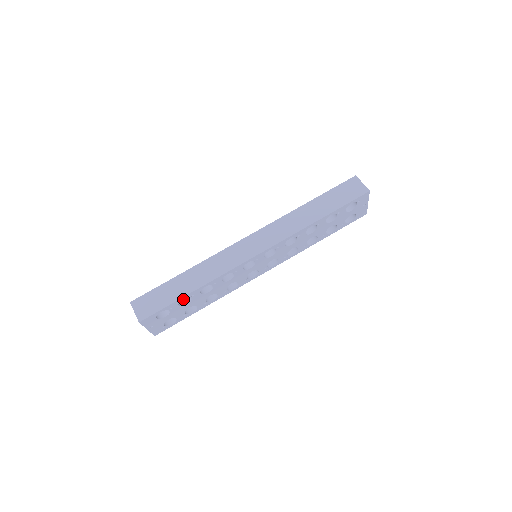
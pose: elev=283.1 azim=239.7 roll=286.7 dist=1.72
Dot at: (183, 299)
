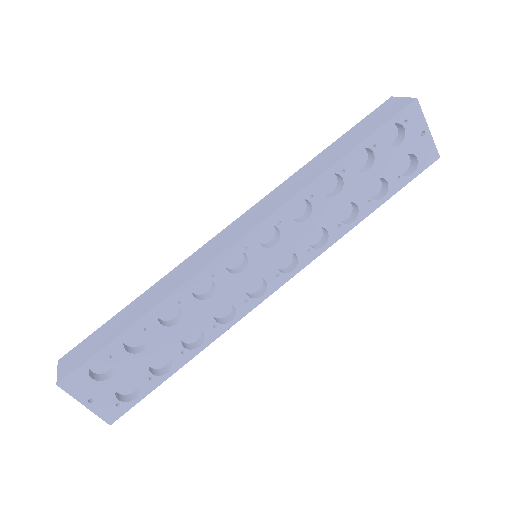
Dot at: (141, 344)
